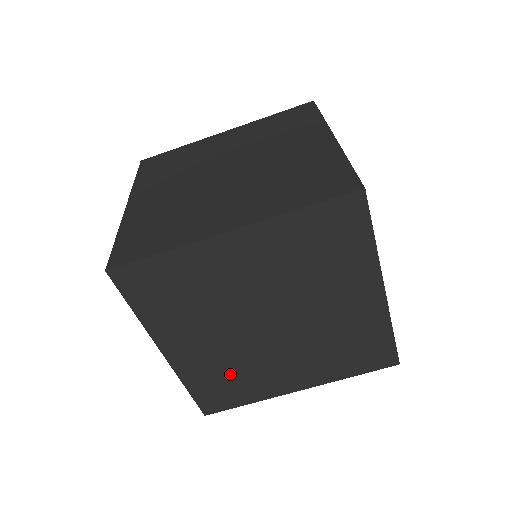
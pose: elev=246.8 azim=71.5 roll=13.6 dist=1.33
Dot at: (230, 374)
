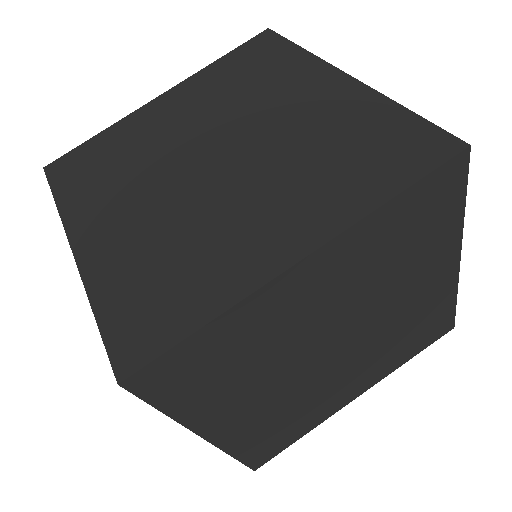
Dot at: (286, 419)
